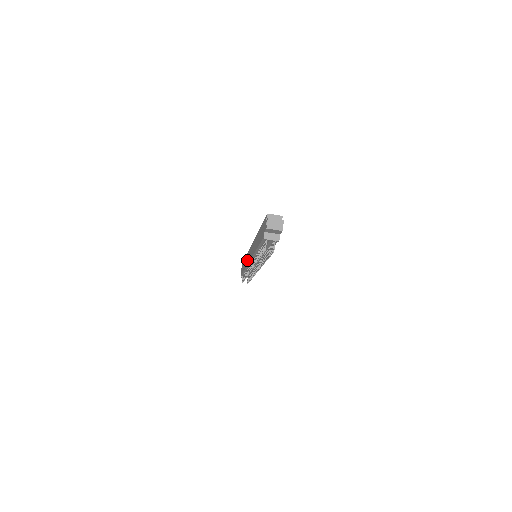
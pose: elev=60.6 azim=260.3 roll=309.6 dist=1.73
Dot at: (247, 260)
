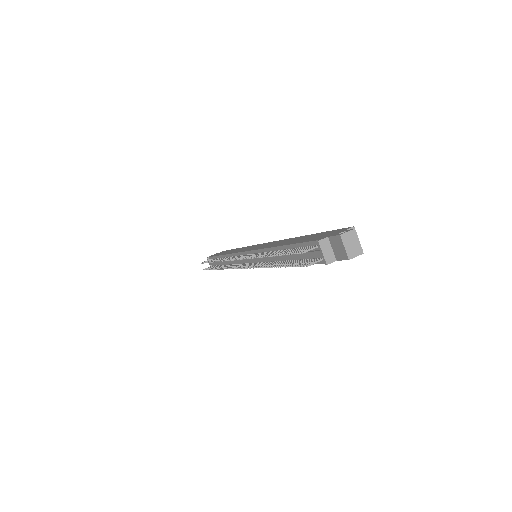
Dot at: (241, 250)
